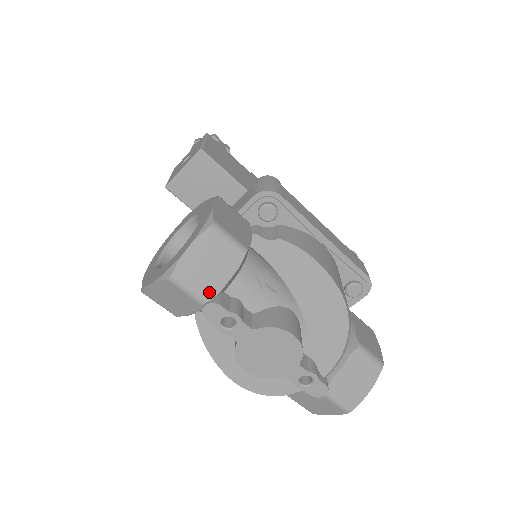
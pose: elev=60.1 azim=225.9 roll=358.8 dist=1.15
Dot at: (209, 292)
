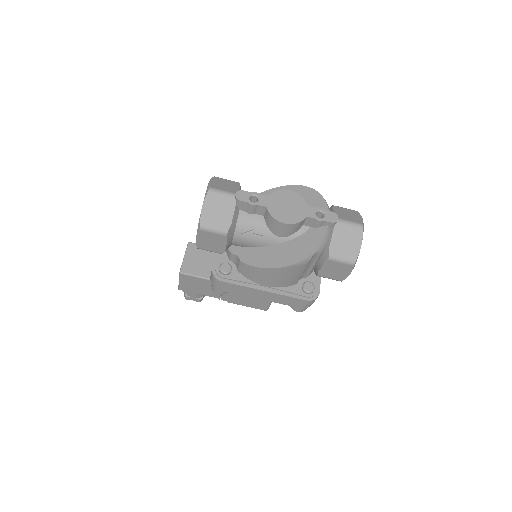
Dot at: (233, 191)
